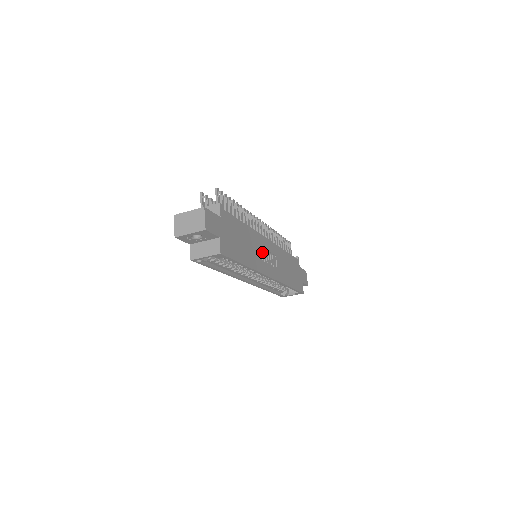
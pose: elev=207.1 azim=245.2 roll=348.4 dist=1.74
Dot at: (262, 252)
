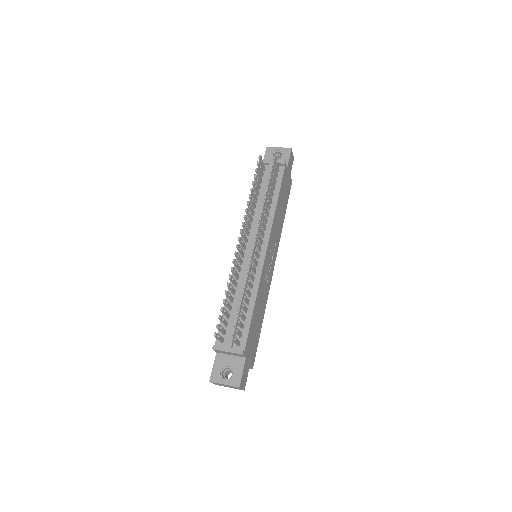
Dot at: (267, 274)
